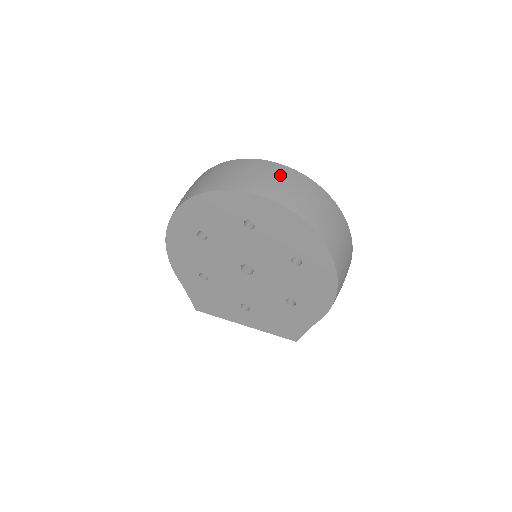
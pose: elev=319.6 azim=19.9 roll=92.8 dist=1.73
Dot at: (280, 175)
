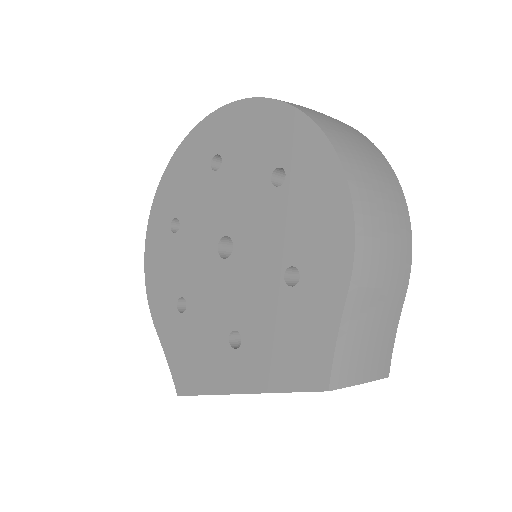
Dot at: occluded
